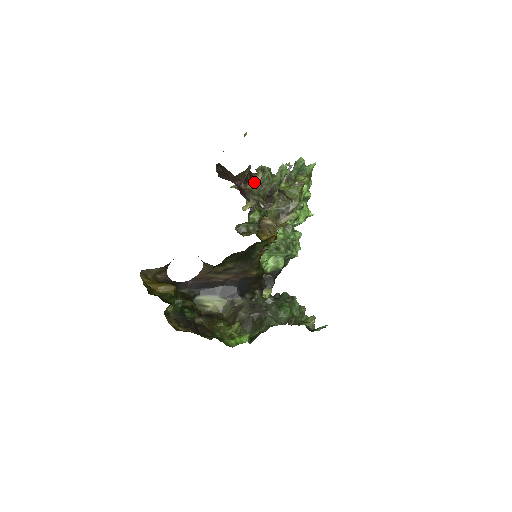
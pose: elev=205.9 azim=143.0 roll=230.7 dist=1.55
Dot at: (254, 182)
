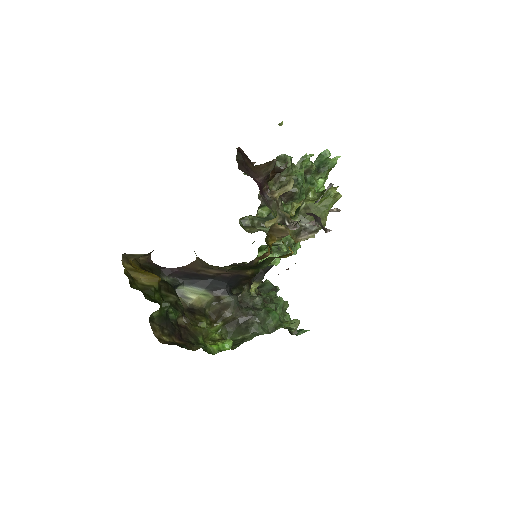
Dot at: (283, 191)
